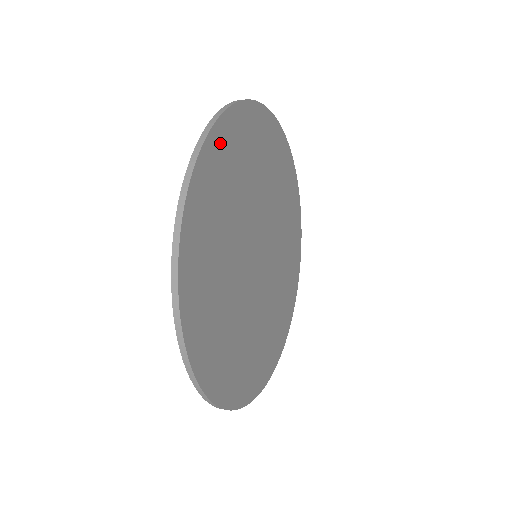
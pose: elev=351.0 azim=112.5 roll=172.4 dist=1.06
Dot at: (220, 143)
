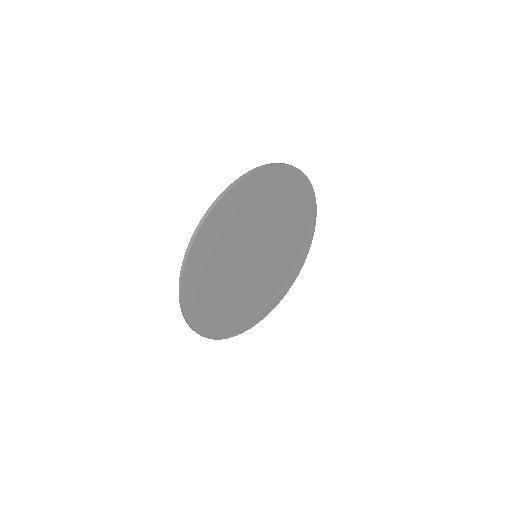
Dot at: (230, 201)
